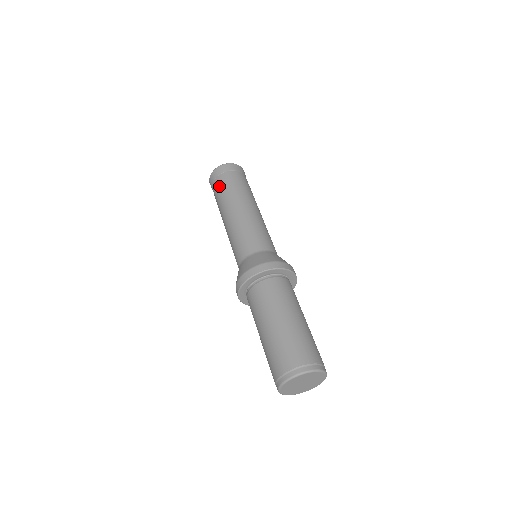
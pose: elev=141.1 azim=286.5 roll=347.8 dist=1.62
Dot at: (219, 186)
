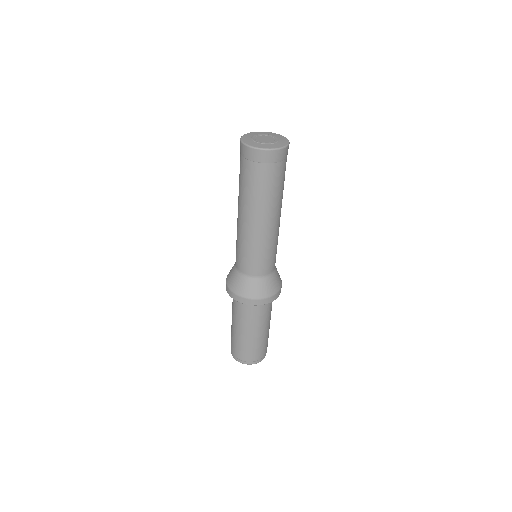
Dot at: (244, 175)
